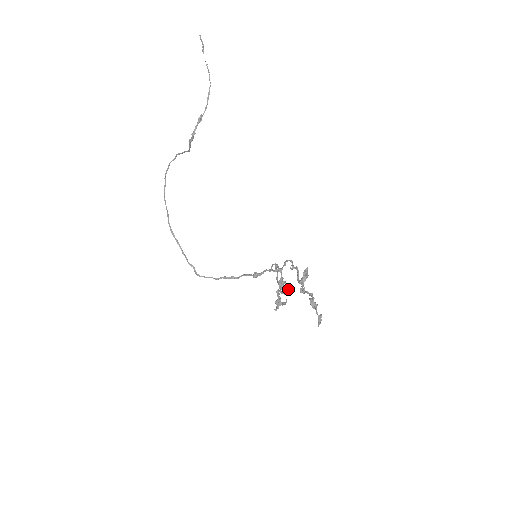
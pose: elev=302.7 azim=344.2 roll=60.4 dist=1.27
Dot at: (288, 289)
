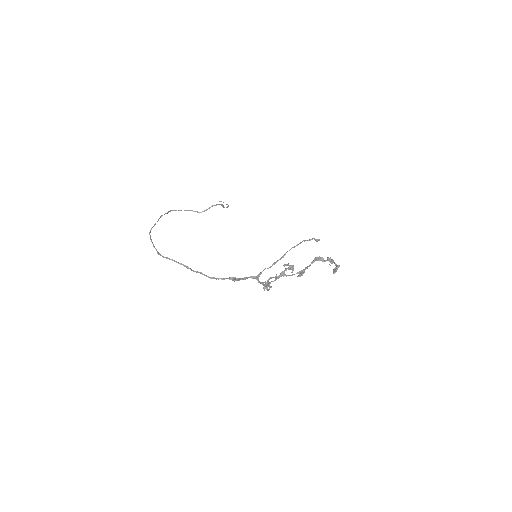
Dot at: (319, 240)
